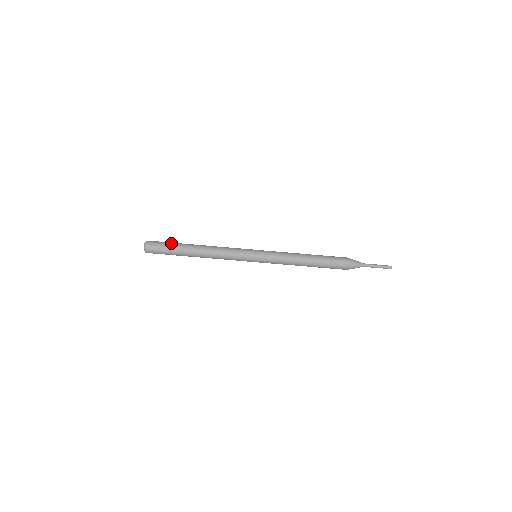
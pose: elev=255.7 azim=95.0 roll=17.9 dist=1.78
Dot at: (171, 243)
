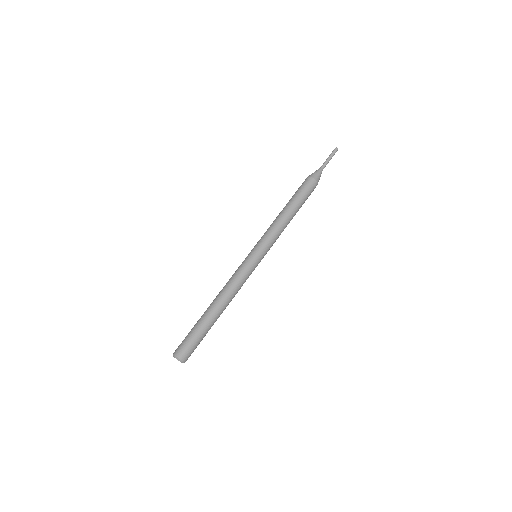
Dot at: (192, 329)
